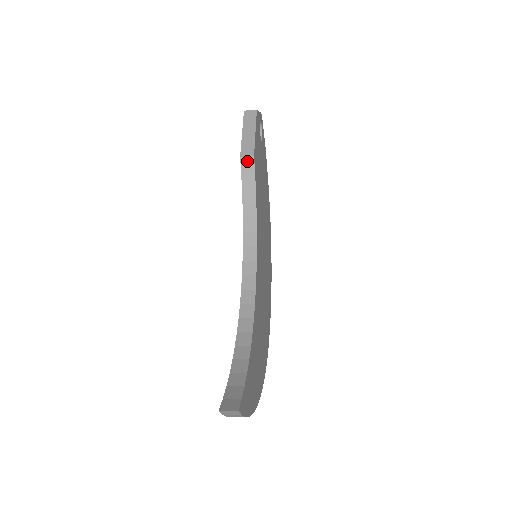
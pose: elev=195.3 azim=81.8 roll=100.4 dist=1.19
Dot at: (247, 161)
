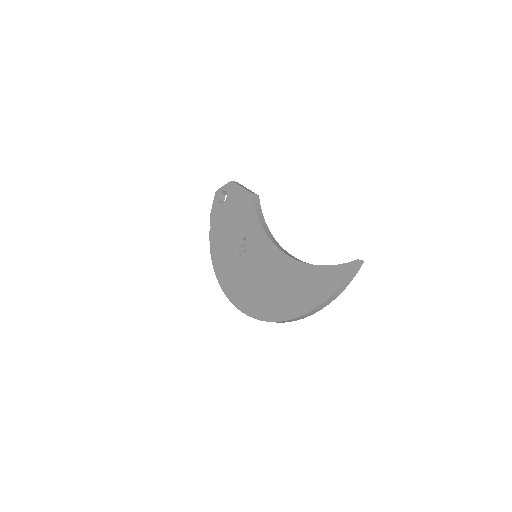
Dot at: (256, 197)
